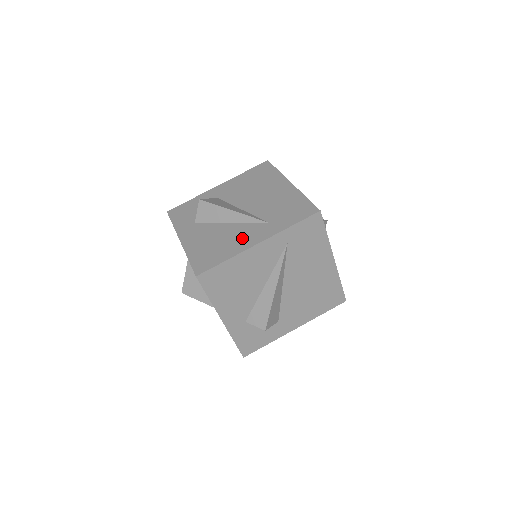
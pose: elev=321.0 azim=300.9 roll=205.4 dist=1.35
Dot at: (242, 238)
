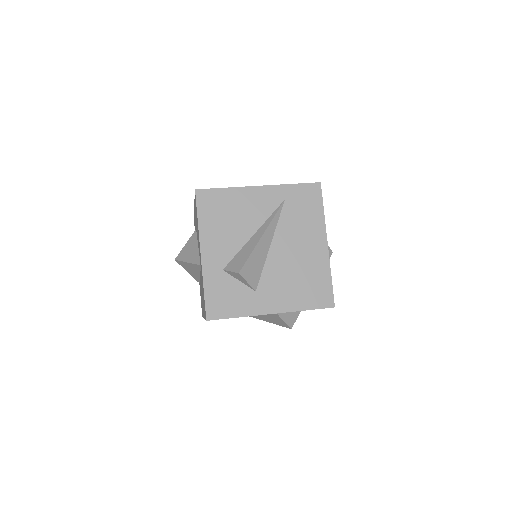
Dot at: occluded
